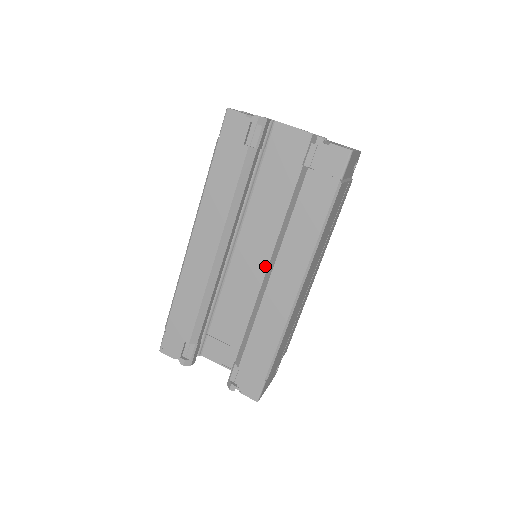
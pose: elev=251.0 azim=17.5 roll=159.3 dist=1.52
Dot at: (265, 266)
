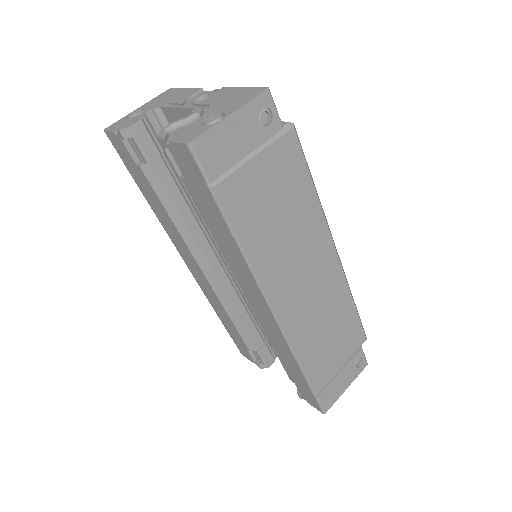
Dot at: occluded
